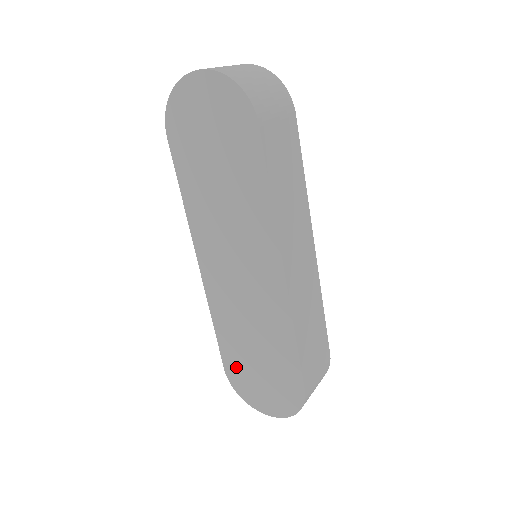
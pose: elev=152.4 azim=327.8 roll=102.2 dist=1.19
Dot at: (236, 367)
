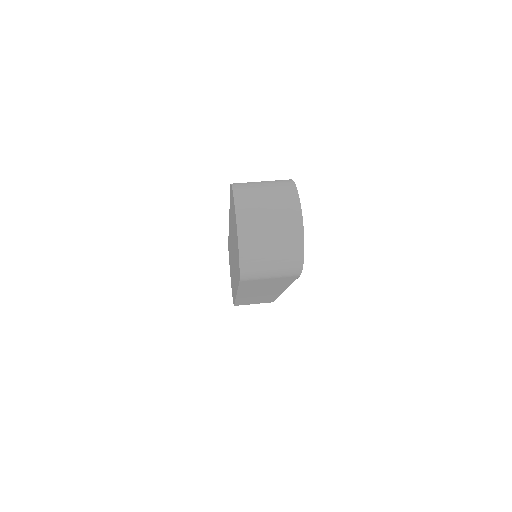
Dot at: occluded
